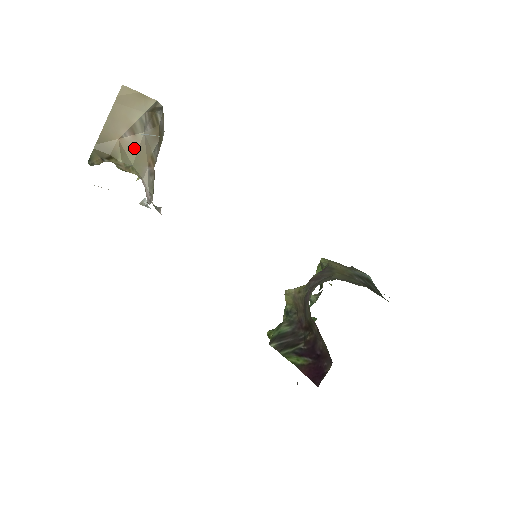
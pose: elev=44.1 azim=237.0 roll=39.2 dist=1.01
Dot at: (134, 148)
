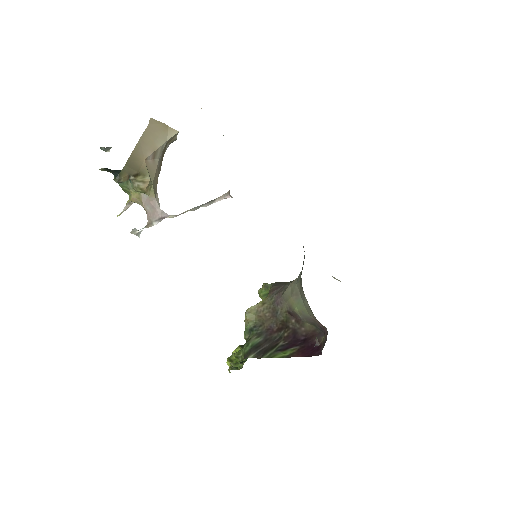
Dot at: (153, 170)
